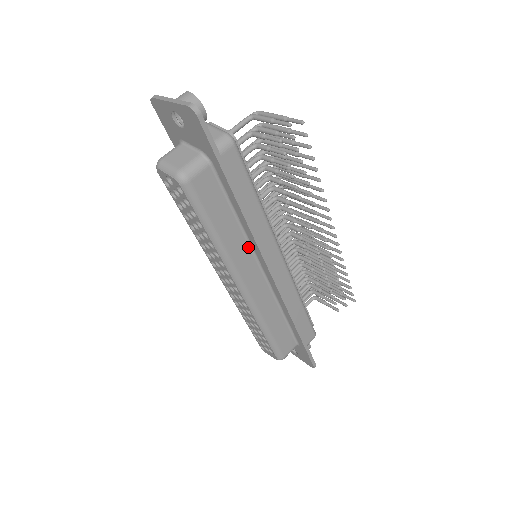
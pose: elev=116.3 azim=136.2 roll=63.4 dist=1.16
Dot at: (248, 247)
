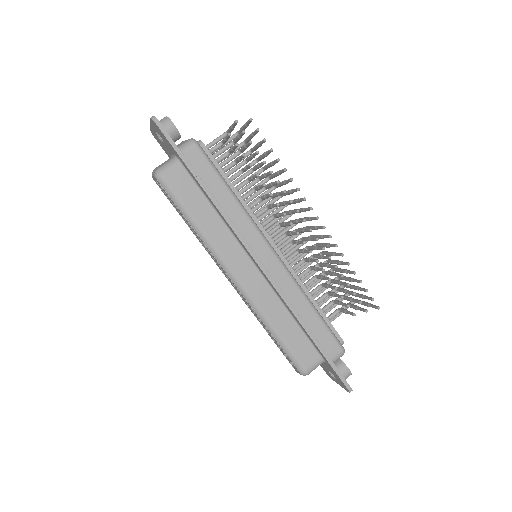
Dot at: (232, 238)
